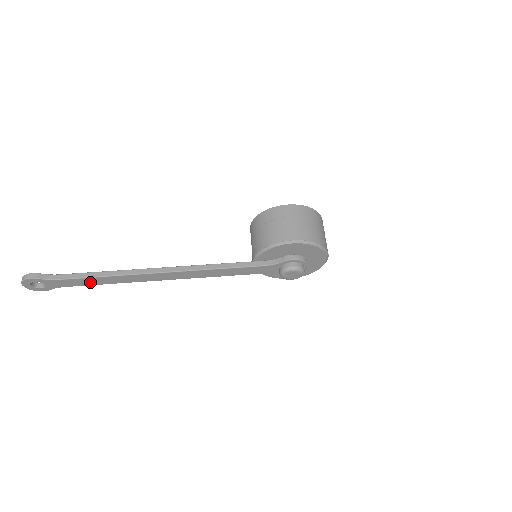
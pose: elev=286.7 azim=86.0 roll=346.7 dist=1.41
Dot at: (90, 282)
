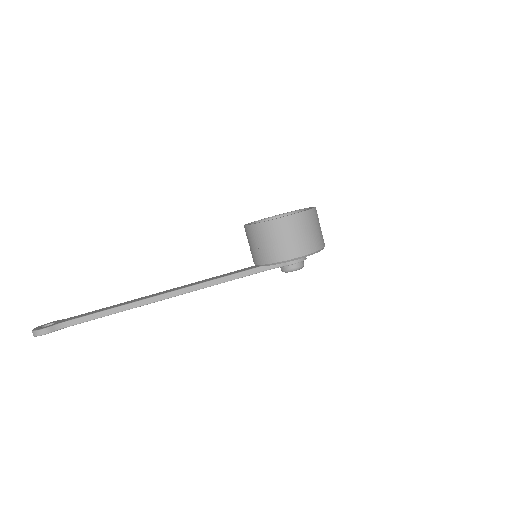
Dot at: occluded
